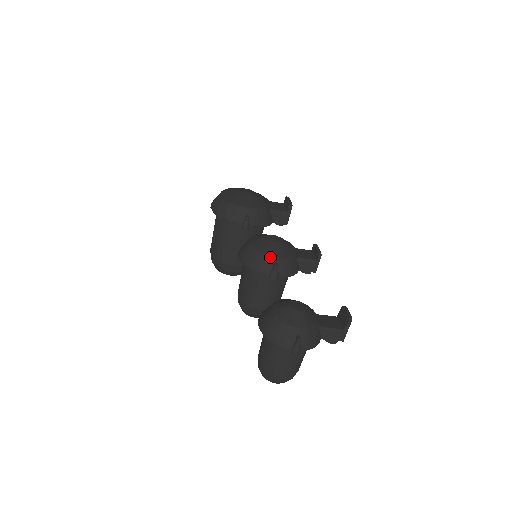
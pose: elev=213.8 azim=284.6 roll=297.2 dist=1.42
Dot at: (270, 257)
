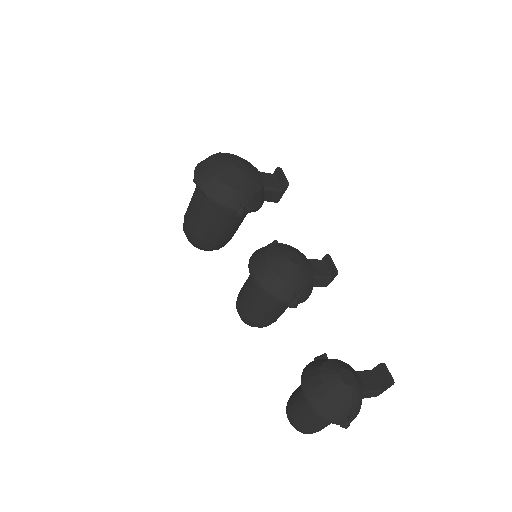
Dot at: (292, 285)
